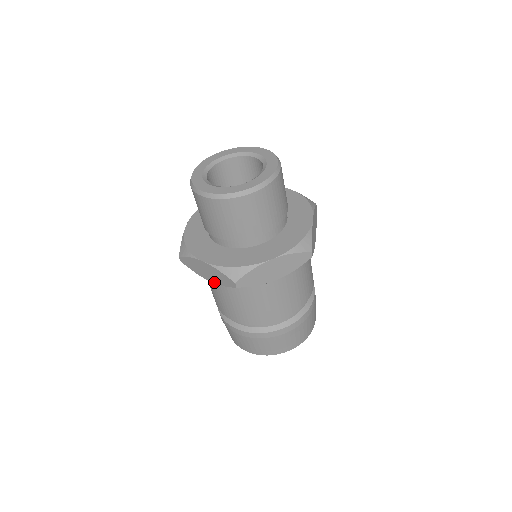
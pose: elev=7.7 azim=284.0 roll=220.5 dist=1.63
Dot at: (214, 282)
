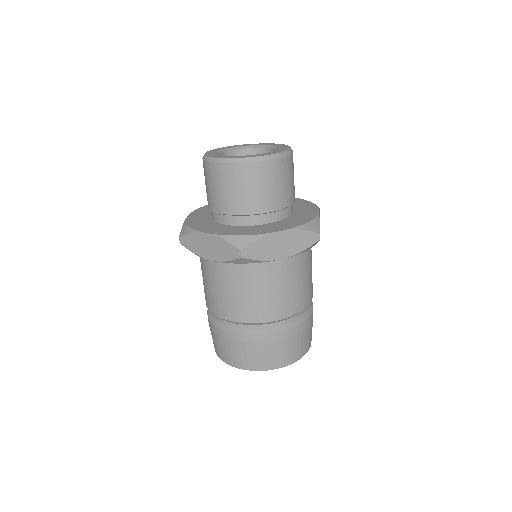
Dot at: (215, 259)
